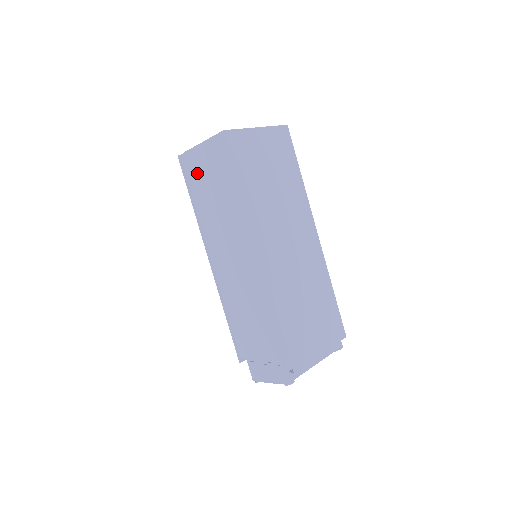
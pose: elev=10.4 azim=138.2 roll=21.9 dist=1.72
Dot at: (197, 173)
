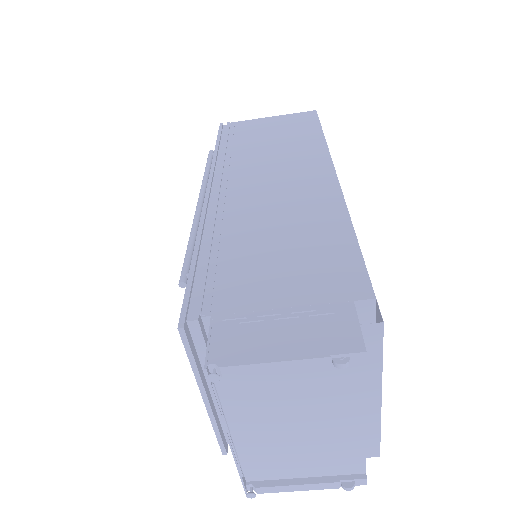
Dot at: (247, 131)
